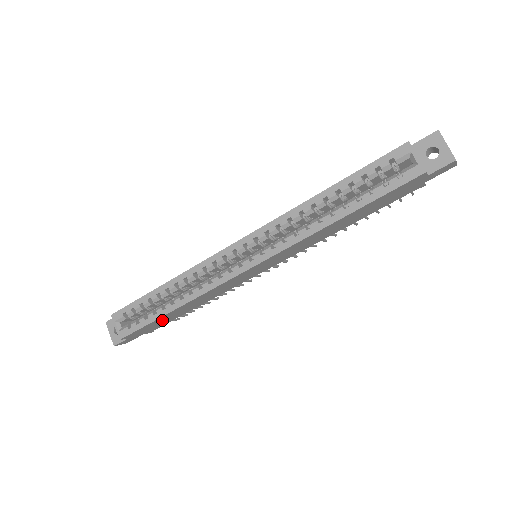
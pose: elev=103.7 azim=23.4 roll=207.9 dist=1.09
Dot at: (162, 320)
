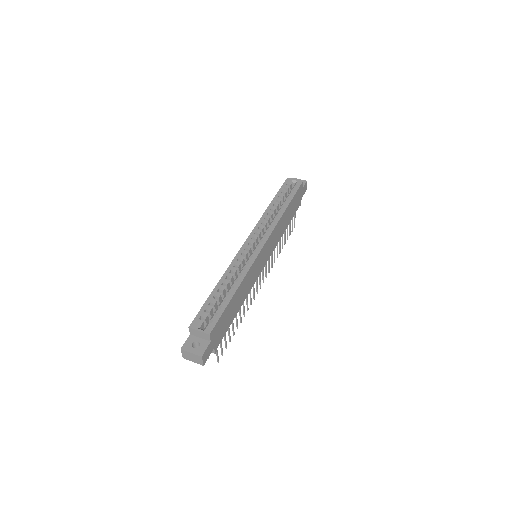
Dot at: (228, 314)
